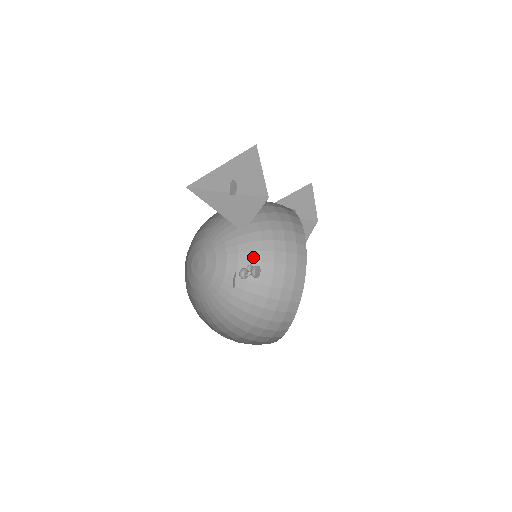
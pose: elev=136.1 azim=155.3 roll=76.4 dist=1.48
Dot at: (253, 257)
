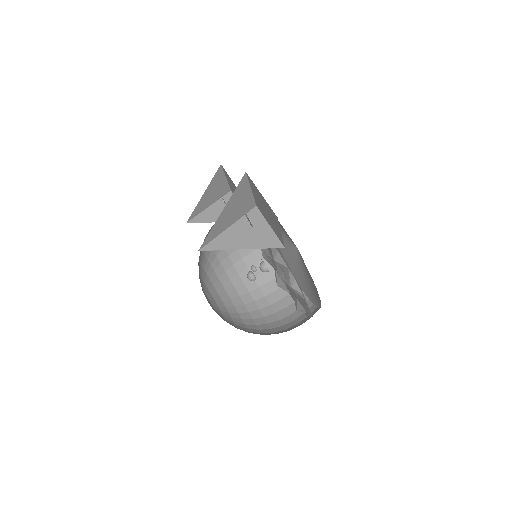
Dot at: (220, 258)
